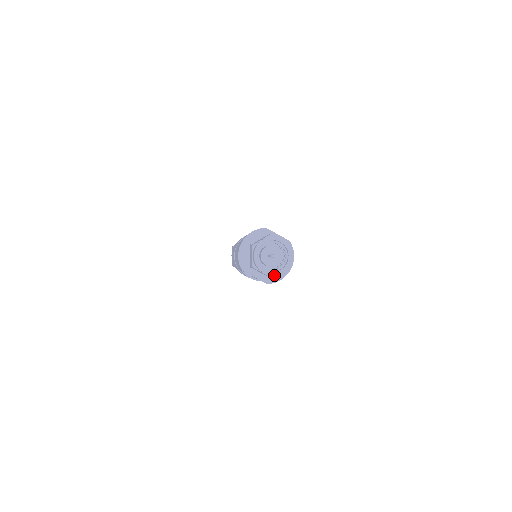
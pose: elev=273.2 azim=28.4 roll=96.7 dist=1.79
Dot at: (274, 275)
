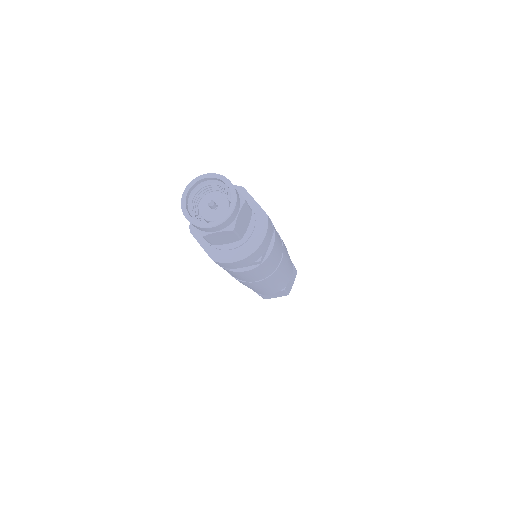
Dot at: (205, 233)
